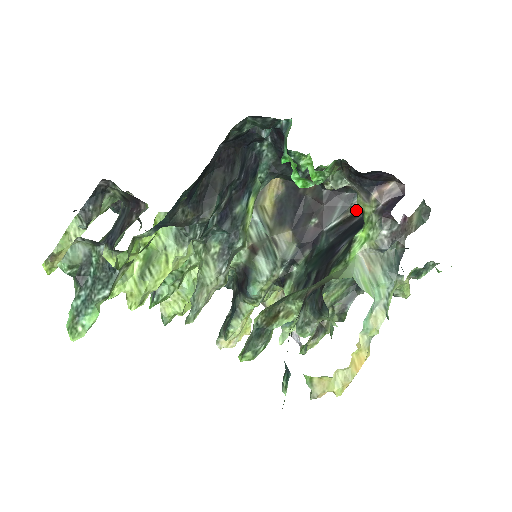
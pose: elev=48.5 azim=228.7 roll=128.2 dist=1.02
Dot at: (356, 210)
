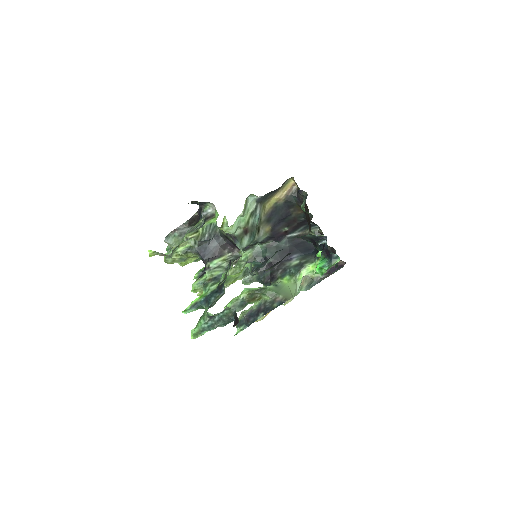
Dot at: (308, 232)
